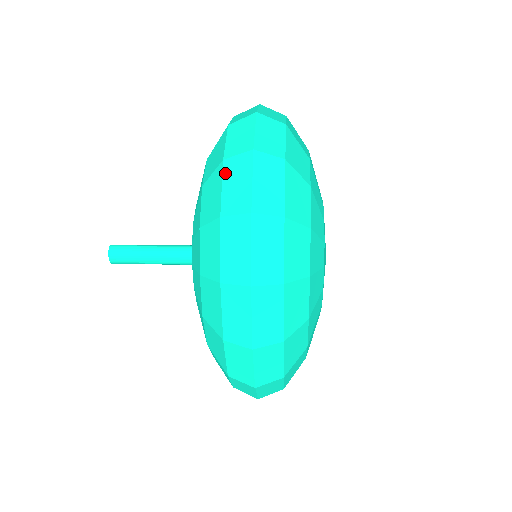
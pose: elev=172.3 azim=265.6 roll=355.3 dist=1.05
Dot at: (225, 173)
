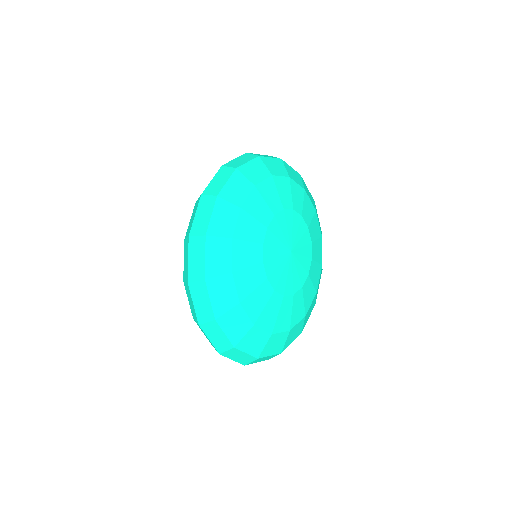
Dot at: occluded
